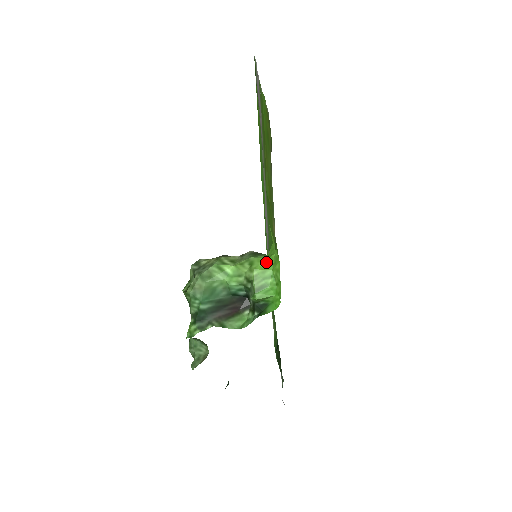
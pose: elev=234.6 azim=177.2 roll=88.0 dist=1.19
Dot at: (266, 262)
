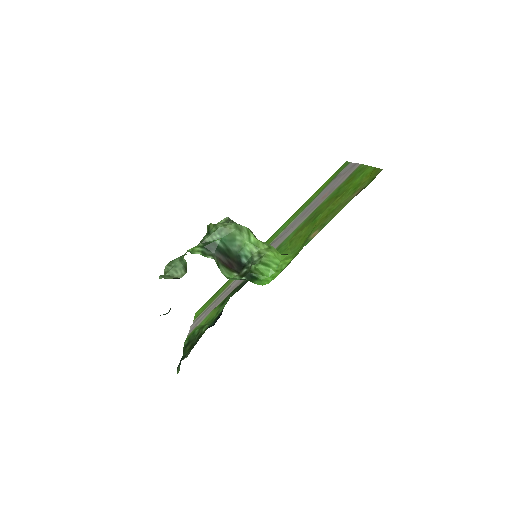
Dot at: (279, 254)
